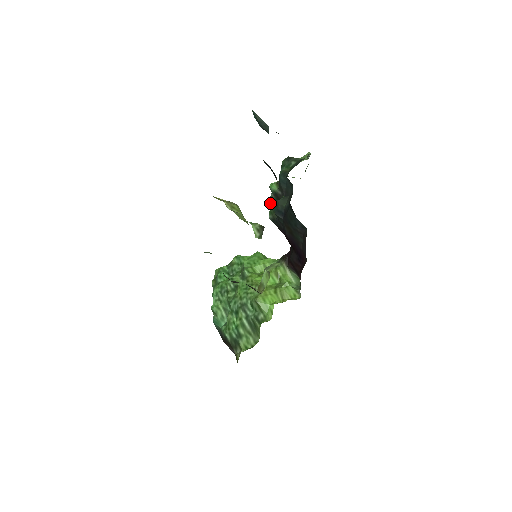
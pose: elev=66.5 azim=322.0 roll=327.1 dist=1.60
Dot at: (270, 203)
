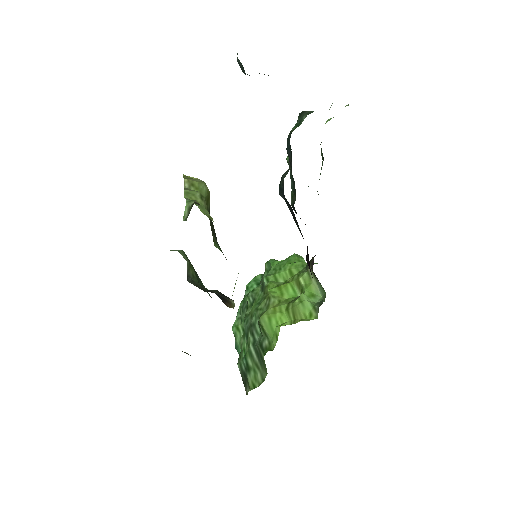
Dot at: occluded
